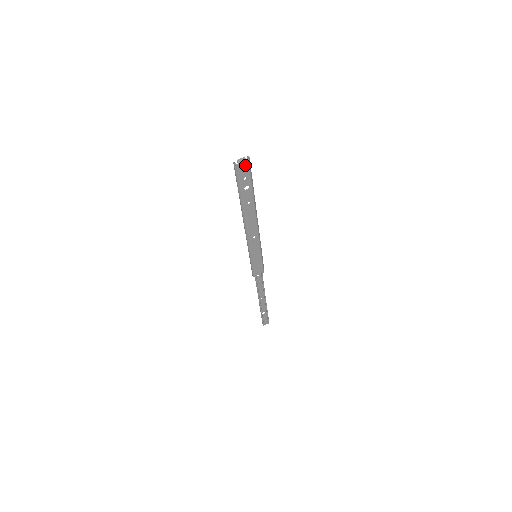
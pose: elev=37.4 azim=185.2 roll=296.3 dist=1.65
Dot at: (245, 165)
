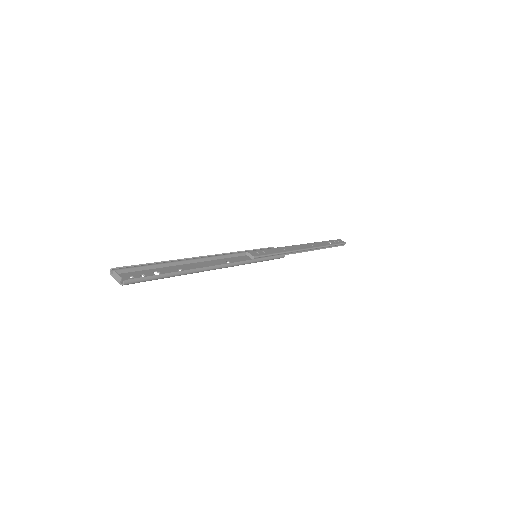
Dot at: occluded
